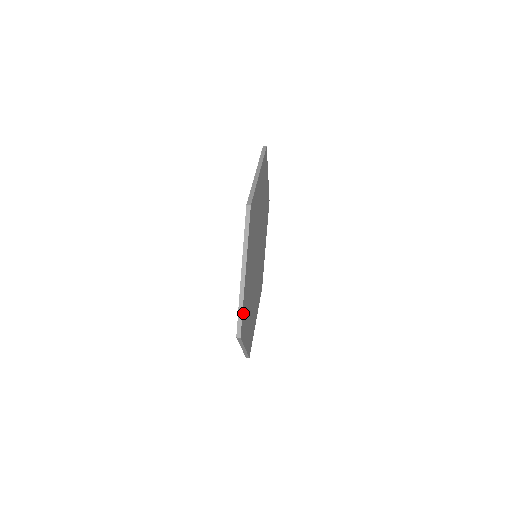
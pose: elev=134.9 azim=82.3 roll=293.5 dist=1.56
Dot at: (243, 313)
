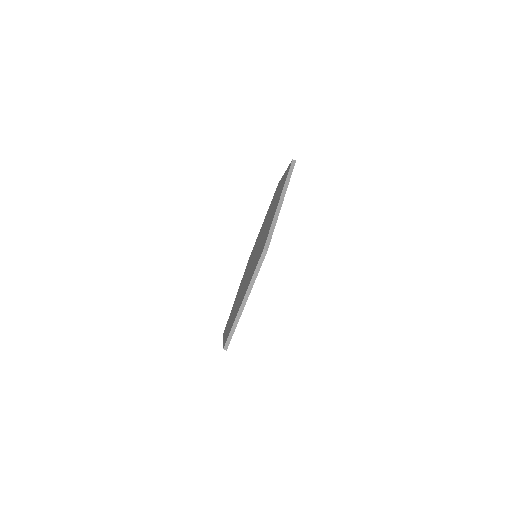
Dot at: occluded
